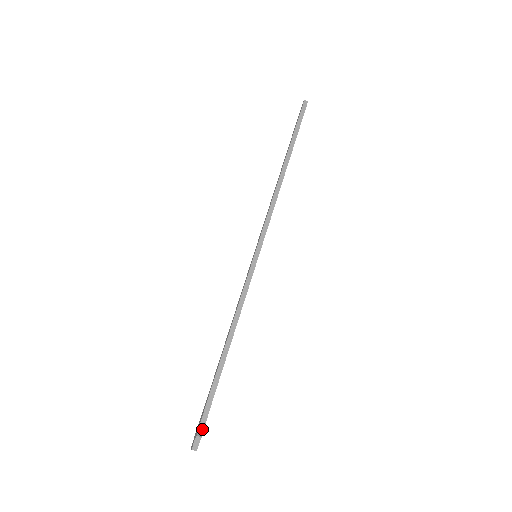
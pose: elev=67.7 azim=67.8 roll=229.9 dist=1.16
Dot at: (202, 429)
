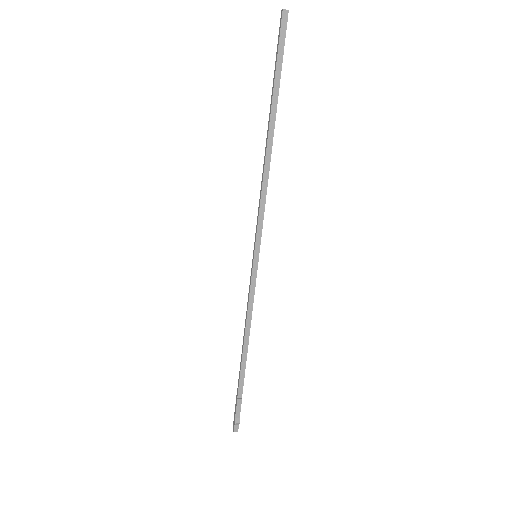
Dot at: (238, 417)
